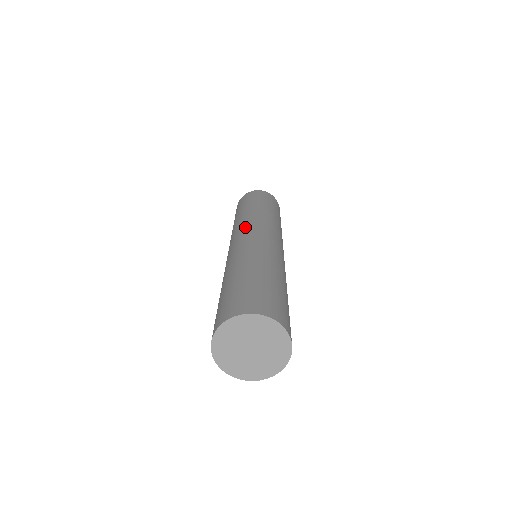
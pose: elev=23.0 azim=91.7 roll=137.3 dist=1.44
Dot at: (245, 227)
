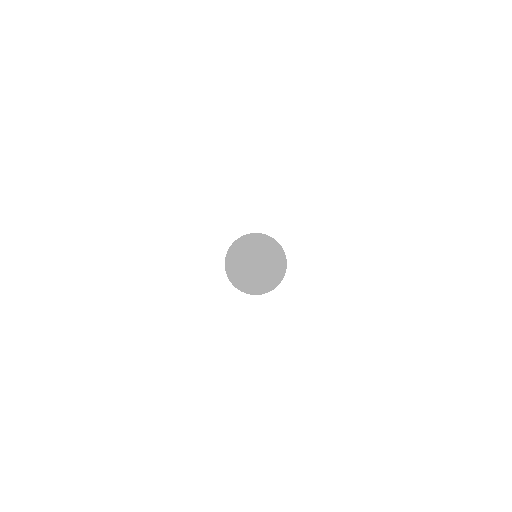
Dot at: occluded
